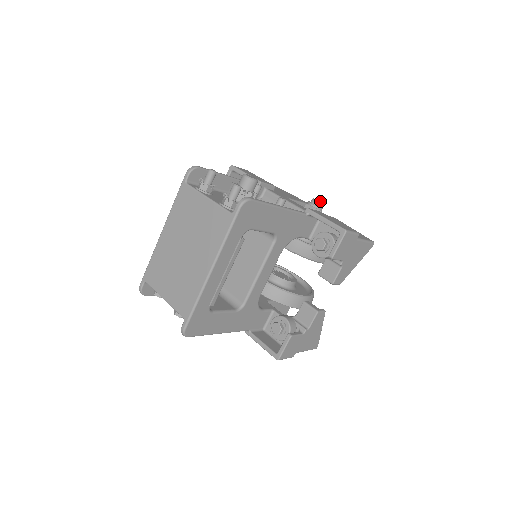
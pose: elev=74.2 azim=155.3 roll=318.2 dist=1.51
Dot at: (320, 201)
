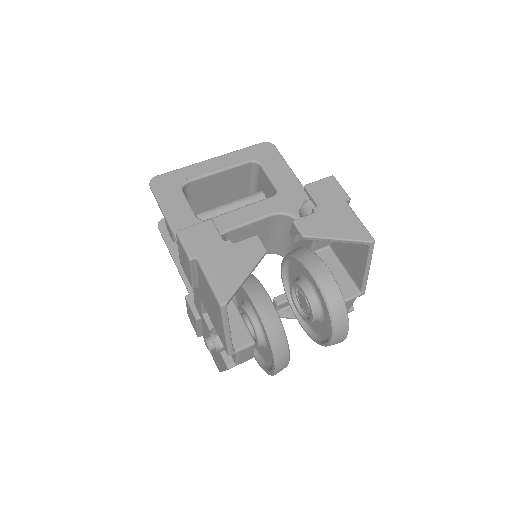
Dot at: occluded
